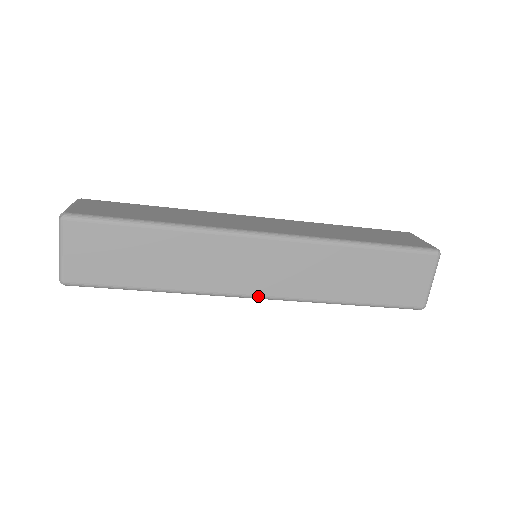
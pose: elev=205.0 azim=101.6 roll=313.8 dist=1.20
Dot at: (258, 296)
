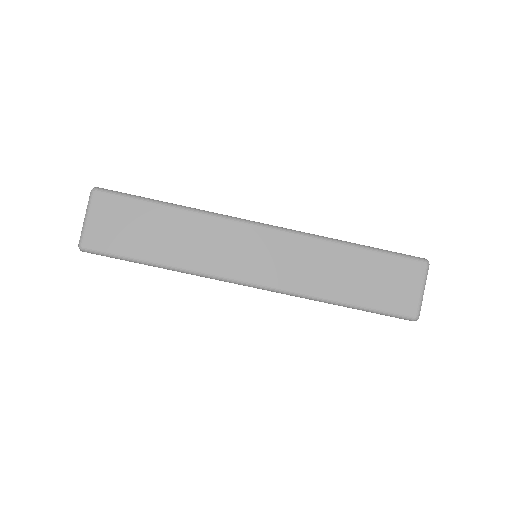
Dot at: (253, 283)
